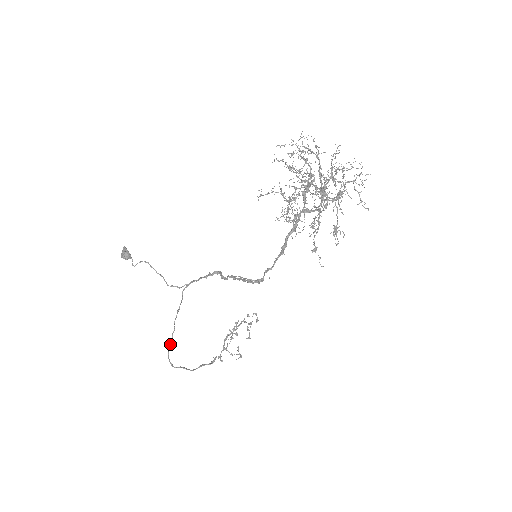
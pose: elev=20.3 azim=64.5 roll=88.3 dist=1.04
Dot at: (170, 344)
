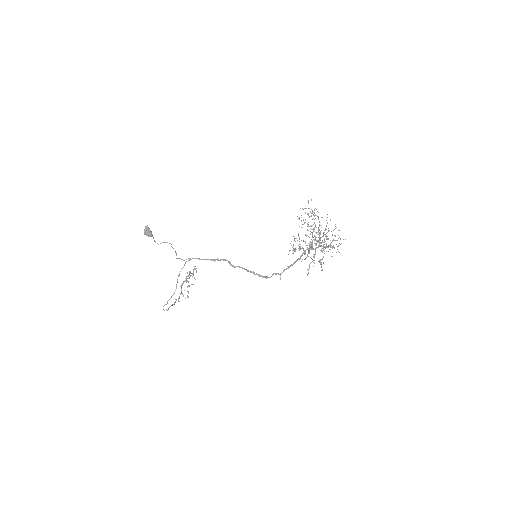
Dot at: (171, 297)
